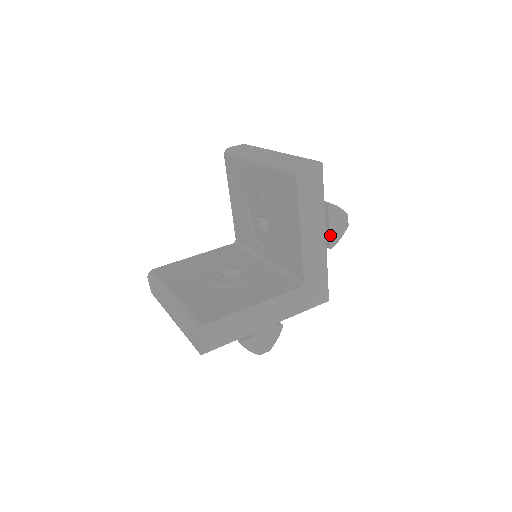
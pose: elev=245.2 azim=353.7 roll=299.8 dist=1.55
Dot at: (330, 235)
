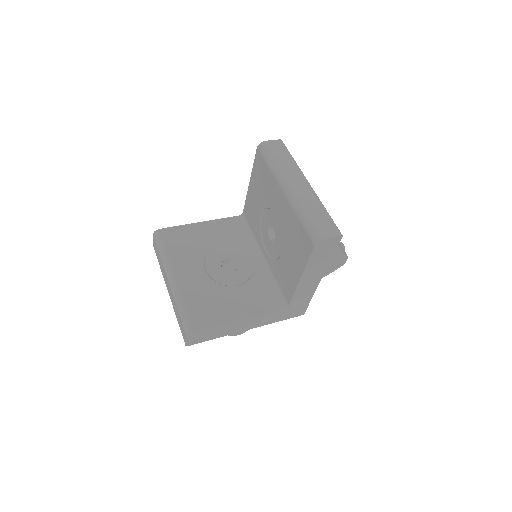
Dot at: (326, 269)
